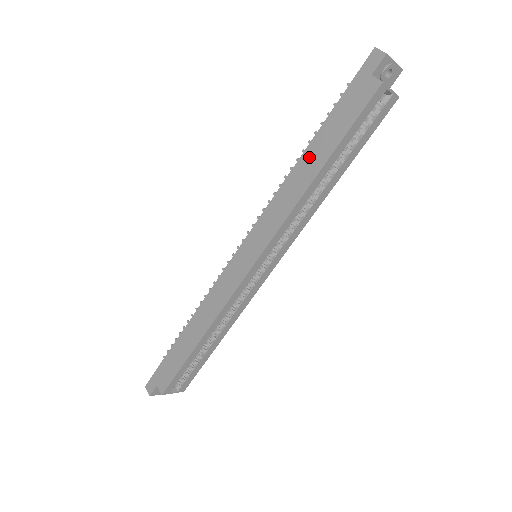
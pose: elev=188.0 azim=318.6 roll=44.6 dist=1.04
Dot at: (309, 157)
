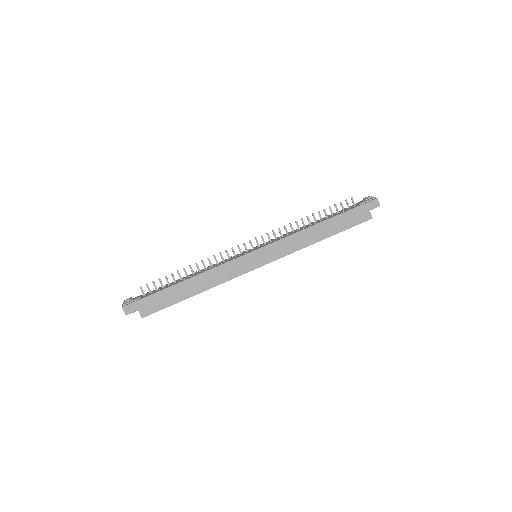
Dot at: (322, 227)
